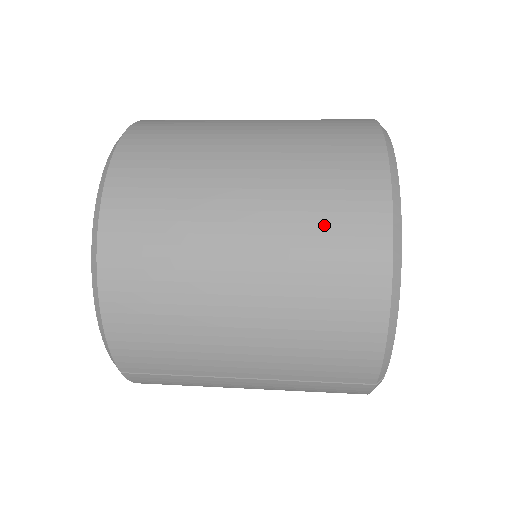
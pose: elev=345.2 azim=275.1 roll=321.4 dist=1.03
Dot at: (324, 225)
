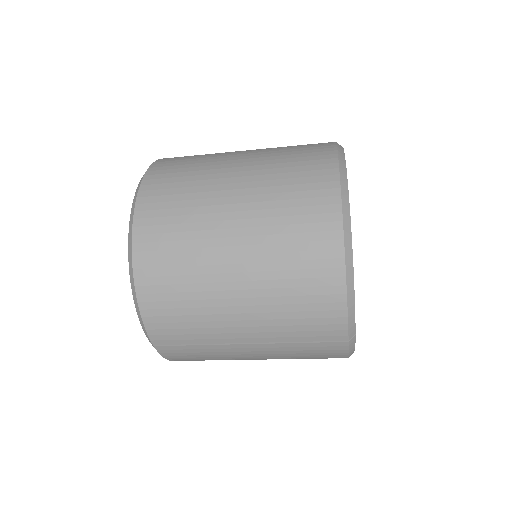
Dot at: (292, 217)
